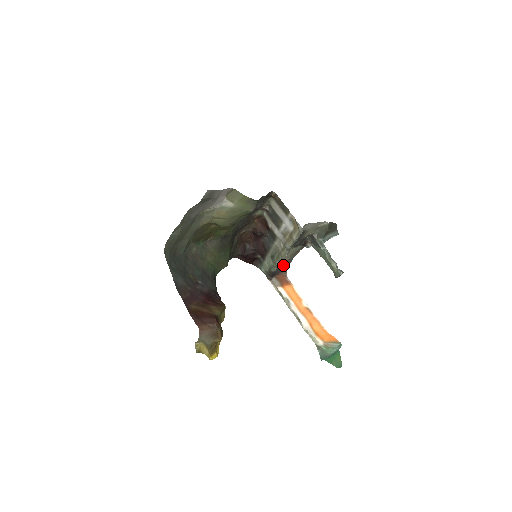
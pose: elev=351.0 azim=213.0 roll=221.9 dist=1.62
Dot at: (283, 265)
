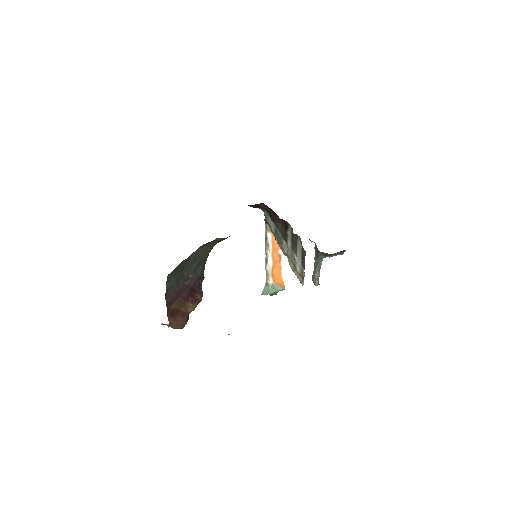
Dot at: occluded
